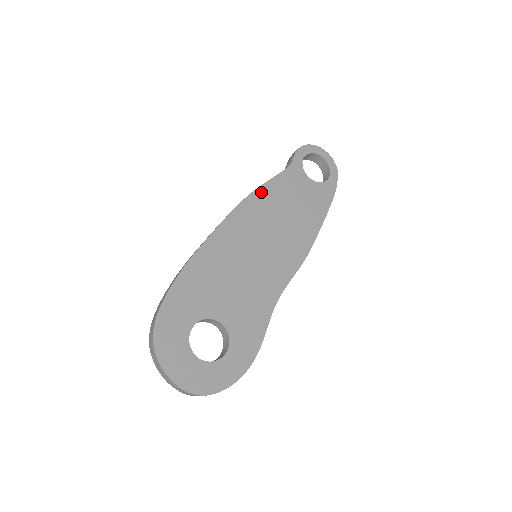
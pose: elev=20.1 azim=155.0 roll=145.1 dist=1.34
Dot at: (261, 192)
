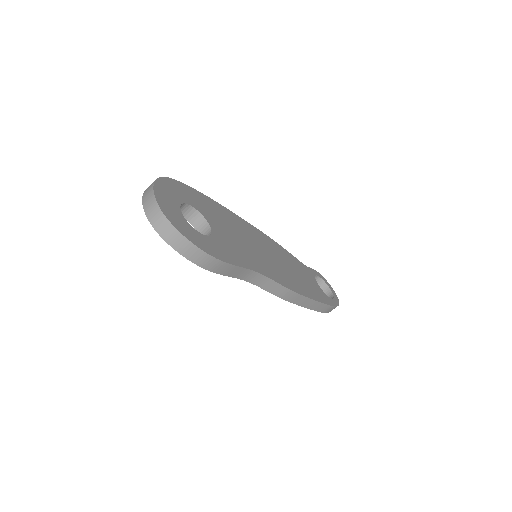
Dot at: (281, 248)
